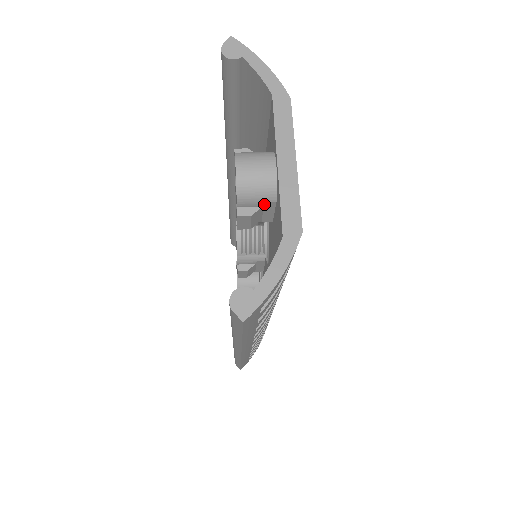
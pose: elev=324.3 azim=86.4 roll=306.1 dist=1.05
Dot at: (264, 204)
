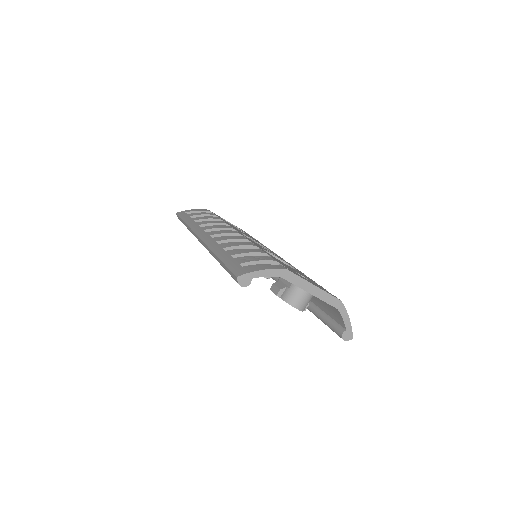
Dot at: occluded
